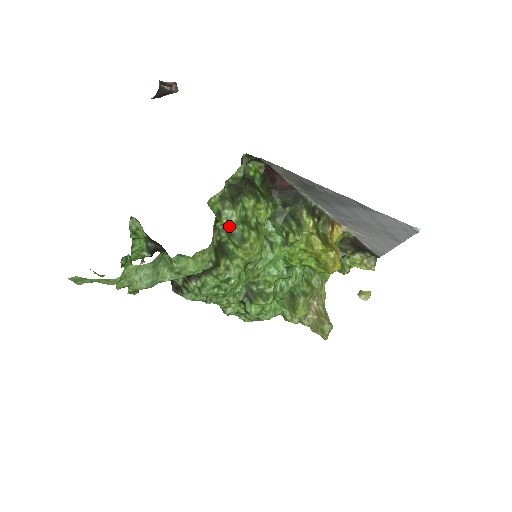
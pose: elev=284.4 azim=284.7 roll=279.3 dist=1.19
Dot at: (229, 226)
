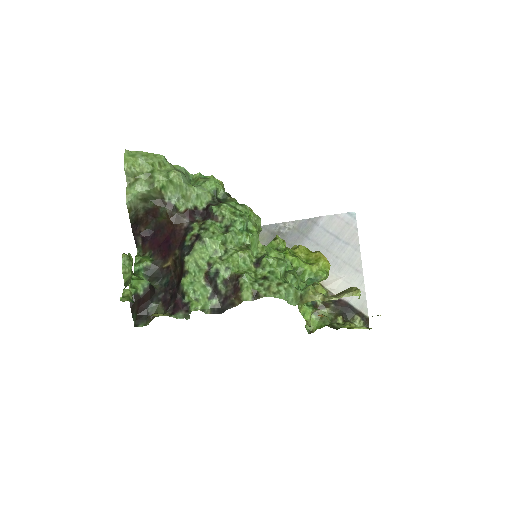
Dot at: occluded
